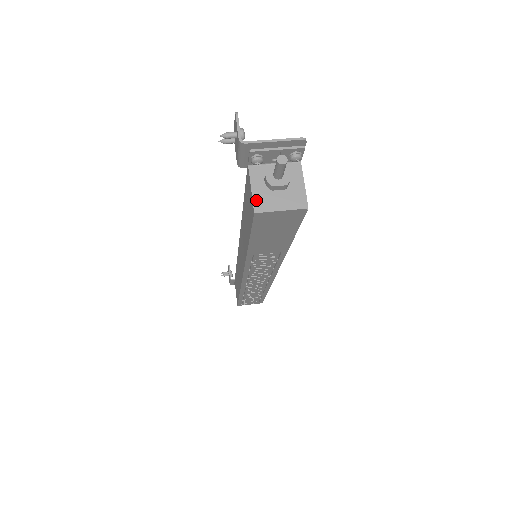
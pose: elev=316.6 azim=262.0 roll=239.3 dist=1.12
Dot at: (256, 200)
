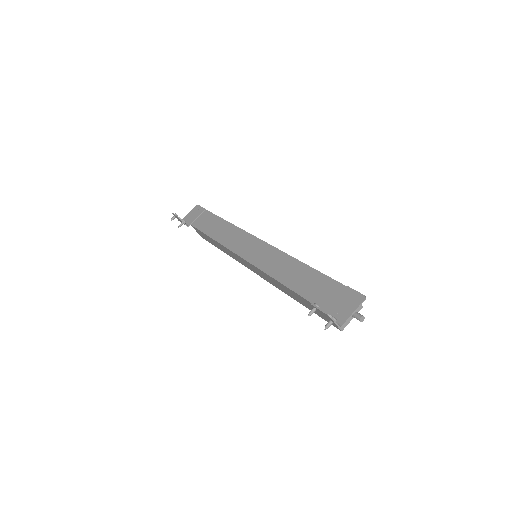
Dot at: occluded
